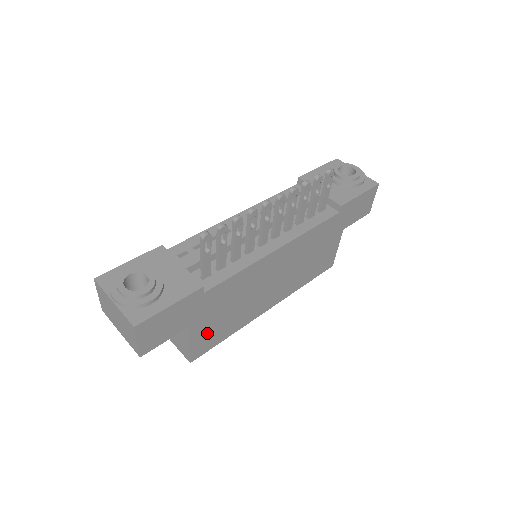
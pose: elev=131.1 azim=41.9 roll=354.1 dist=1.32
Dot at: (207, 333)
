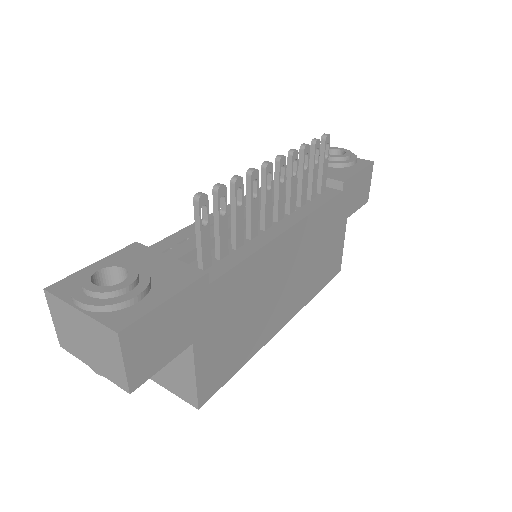
Dot at: (216, 358)
